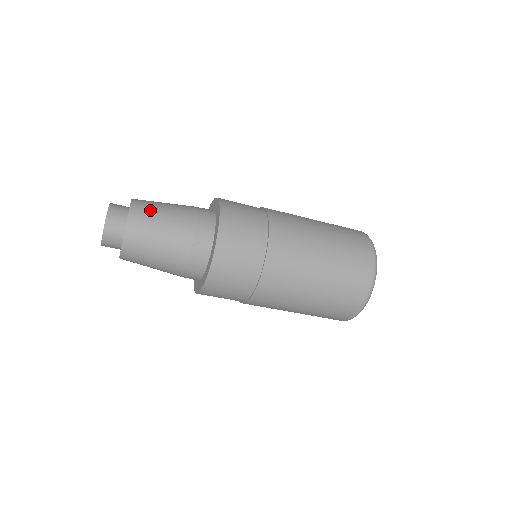
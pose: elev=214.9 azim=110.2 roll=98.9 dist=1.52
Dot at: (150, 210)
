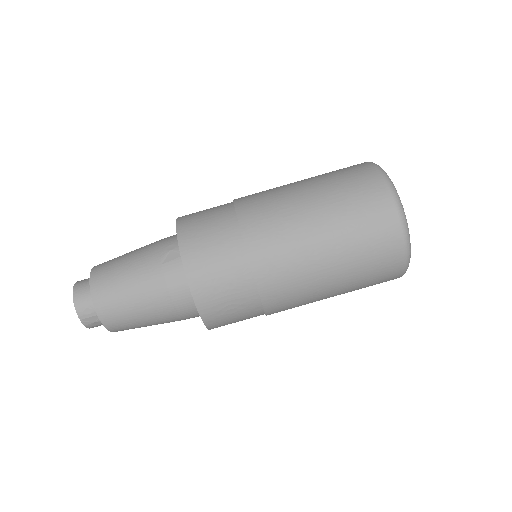
Dot at: (113, 259)
